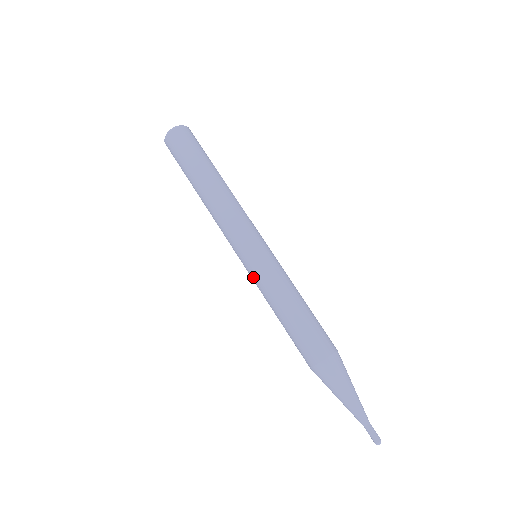
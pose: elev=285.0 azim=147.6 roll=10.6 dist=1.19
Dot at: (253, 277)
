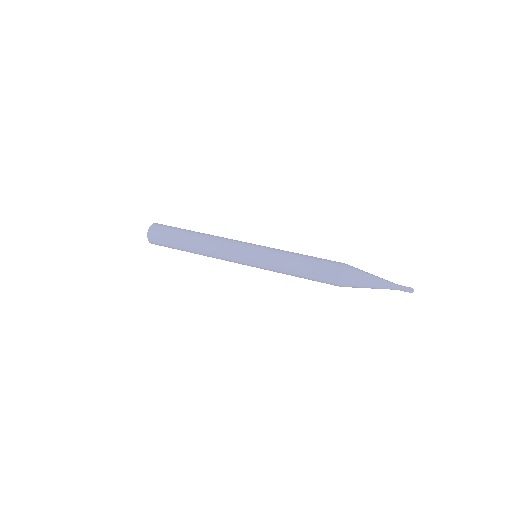
Dot at: (265, 262)
